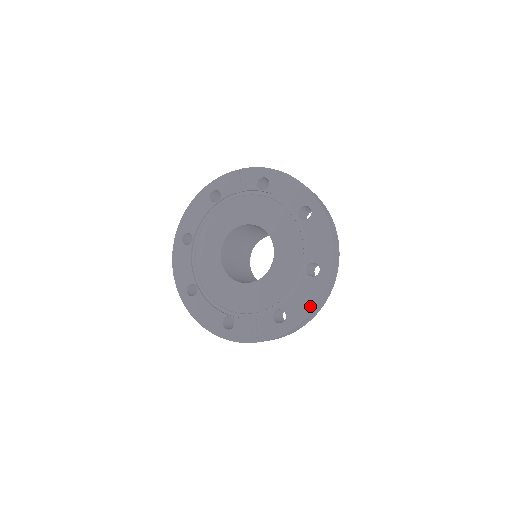
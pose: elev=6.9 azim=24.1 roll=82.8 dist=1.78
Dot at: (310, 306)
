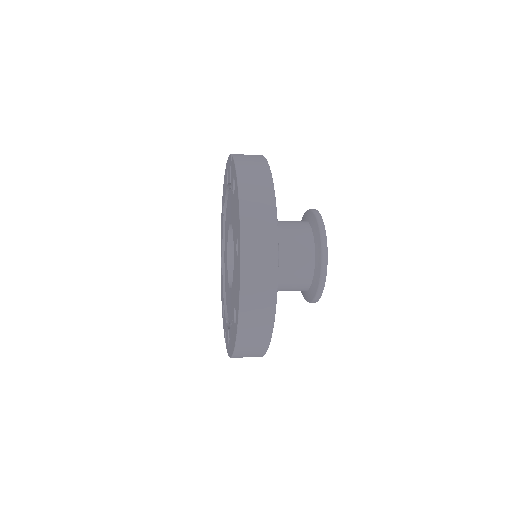
Dot at: (232, 350)
